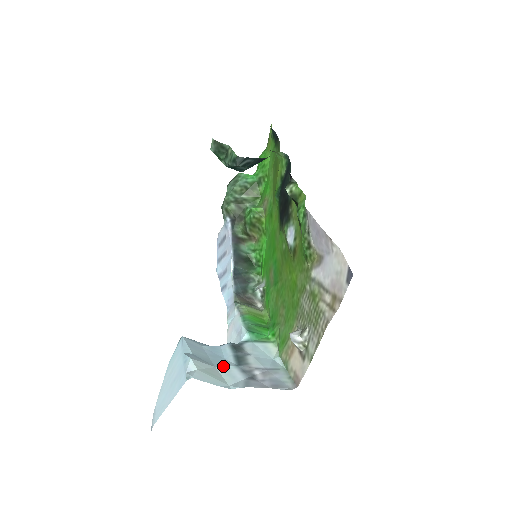
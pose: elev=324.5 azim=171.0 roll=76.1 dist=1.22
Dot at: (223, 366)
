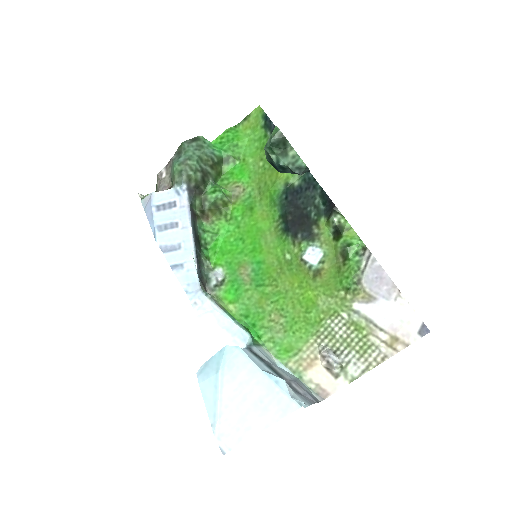
Dot at: occluded
